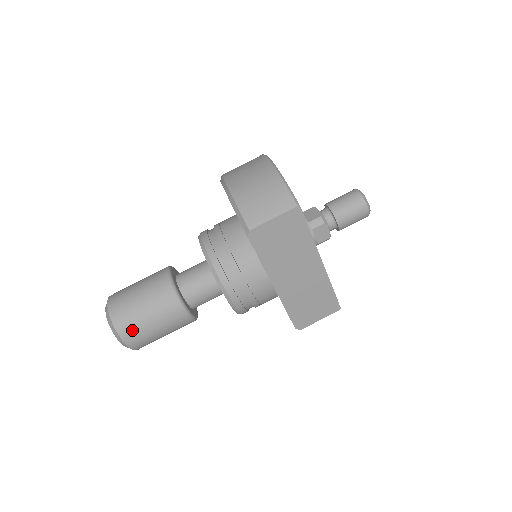
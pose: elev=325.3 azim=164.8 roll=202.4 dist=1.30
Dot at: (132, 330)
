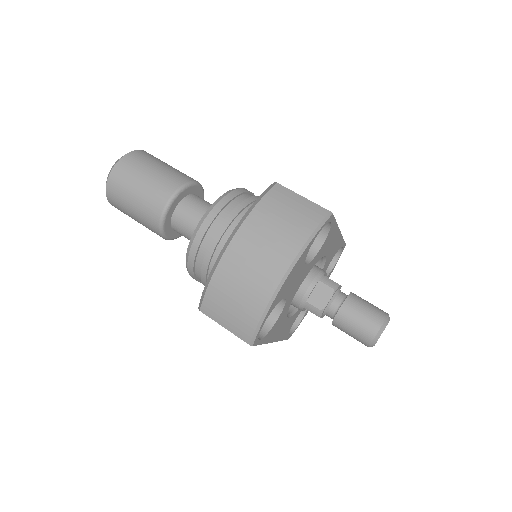
Dot at: (119, 209)
